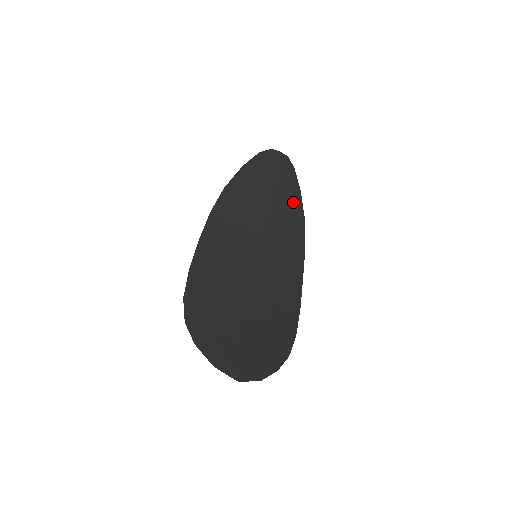
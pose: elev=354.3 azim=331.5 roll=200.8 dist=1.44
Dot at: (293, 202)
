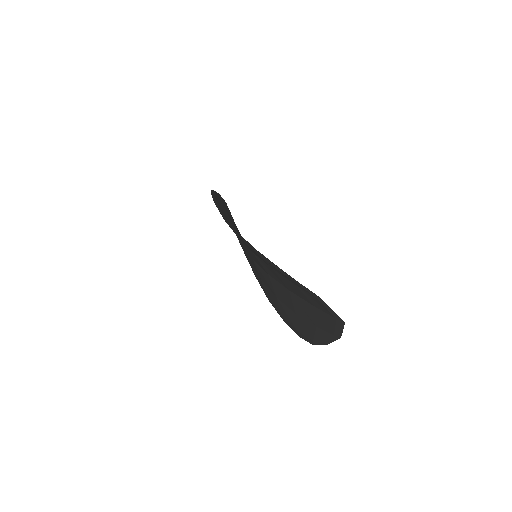
Dot at: occluded
